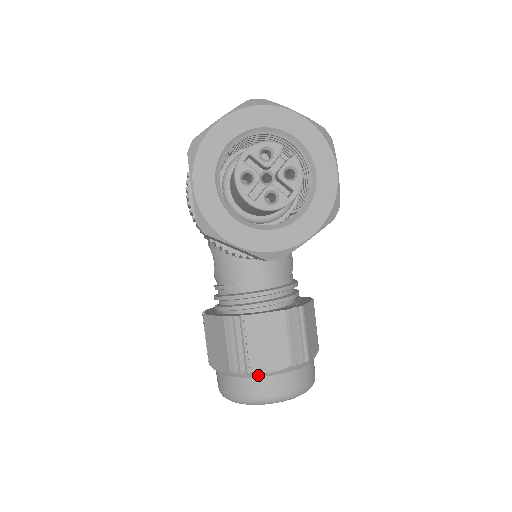
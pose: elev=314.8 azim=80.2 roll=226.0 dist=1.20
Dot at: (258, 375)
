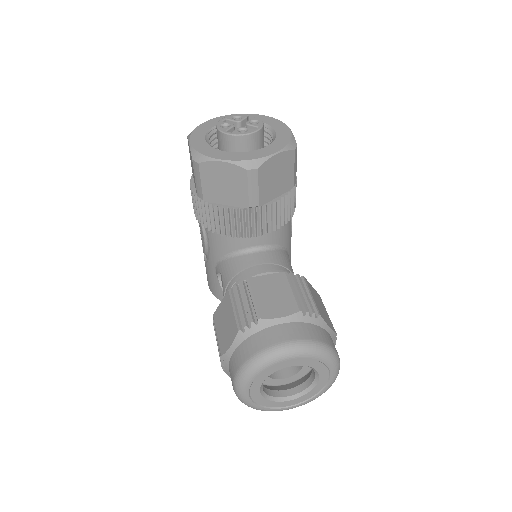
Dot at: (267, 324)
